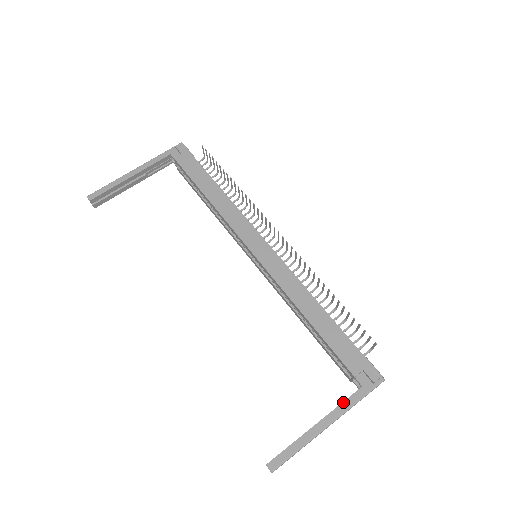
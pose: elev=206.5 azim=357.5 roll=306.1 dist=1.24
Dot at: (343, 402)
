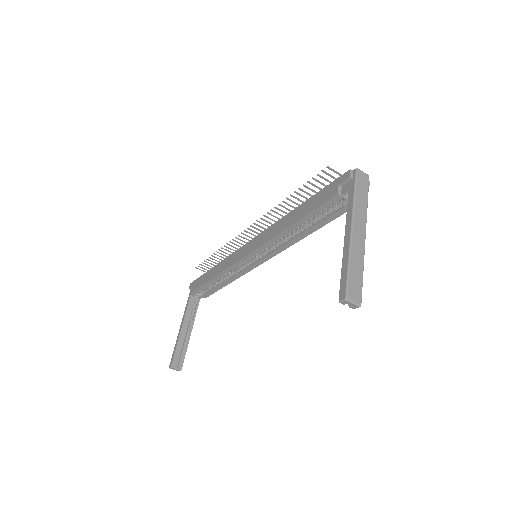
Dot at: (347, 211)
